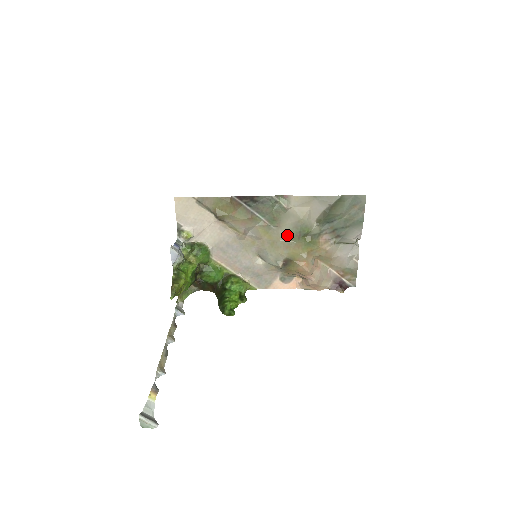
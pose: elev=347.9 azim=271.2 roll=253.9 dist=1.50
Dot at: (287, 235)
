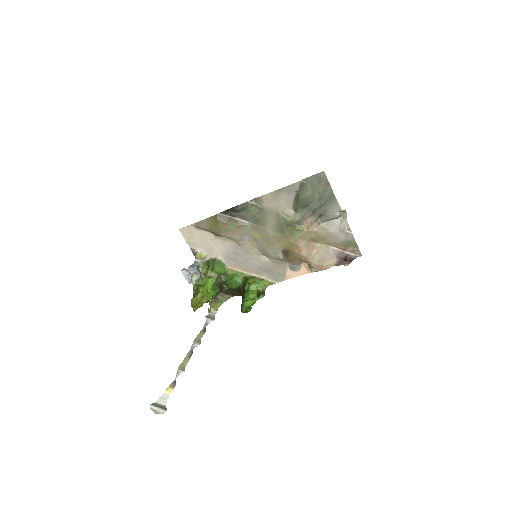
Dot at: (274, 230)
